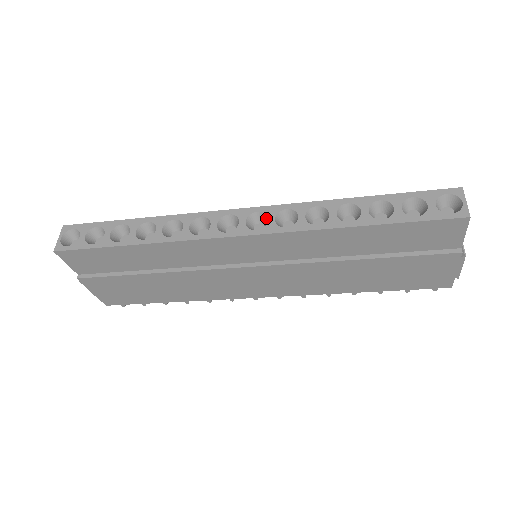
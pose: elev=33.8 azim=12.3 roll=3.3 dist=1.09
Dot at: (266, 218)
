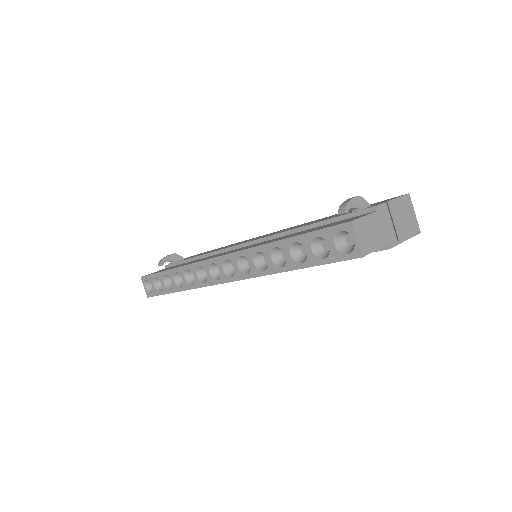
Dot at: (233, 263)
